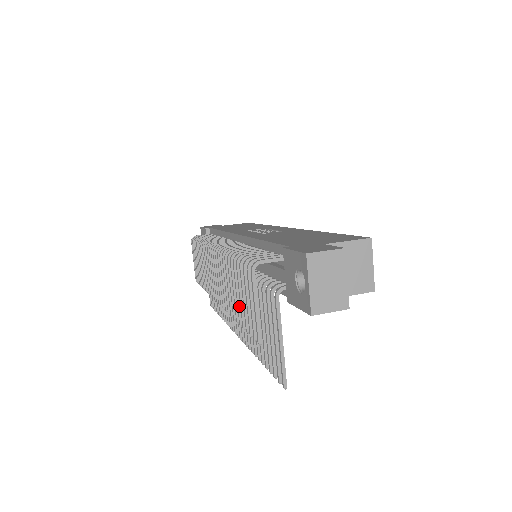
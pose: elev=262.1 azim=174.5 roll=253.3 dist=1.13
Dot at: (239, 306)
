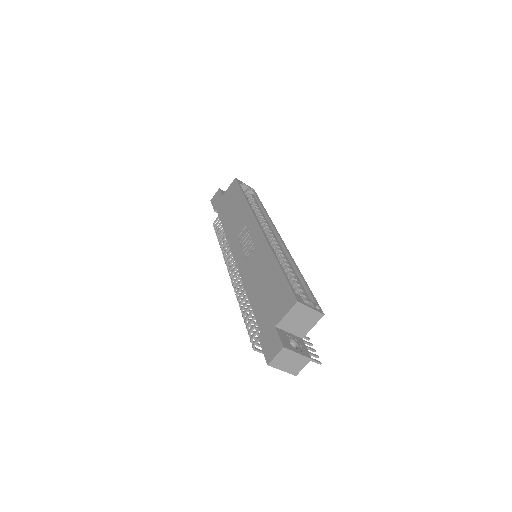
Dot at: occluded
